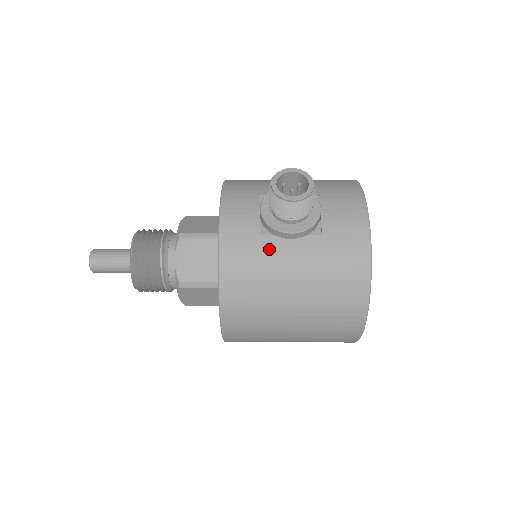
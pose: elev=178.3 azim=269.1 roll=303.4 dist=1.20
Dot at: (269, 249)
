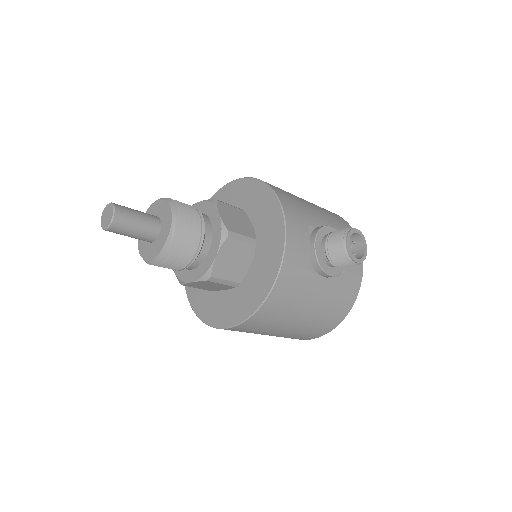
Dot at: (309, 281)
